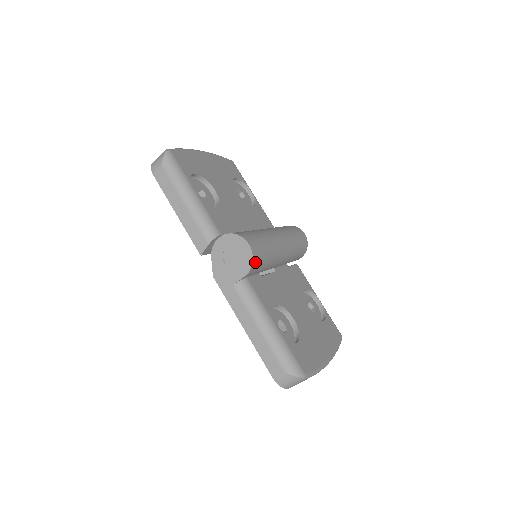
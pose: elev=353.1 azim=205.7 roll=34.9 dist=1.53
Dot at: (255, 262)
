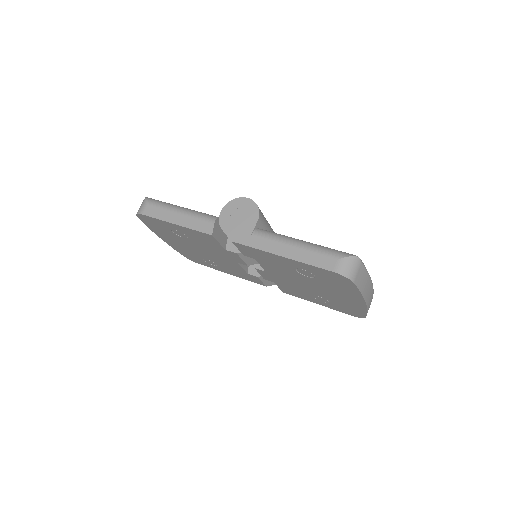
Dot at: (260, 210)
